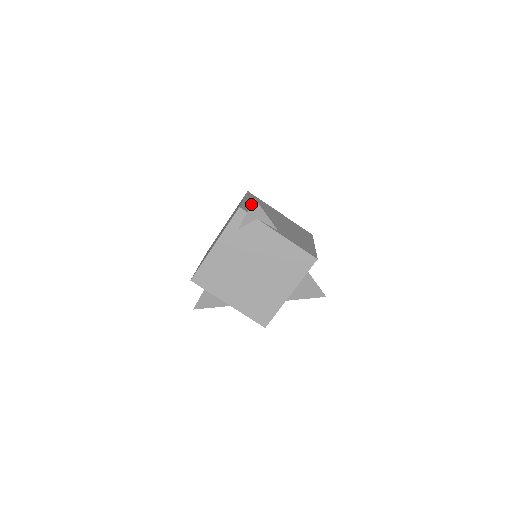
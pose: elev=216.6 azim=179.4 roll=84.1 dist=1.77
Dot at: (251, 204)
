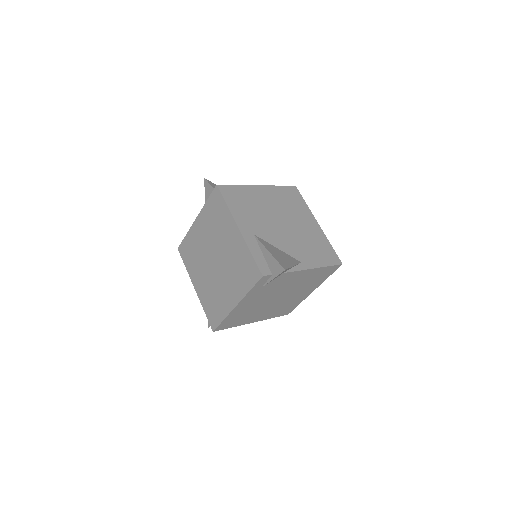
Dot at: (250, 232)
